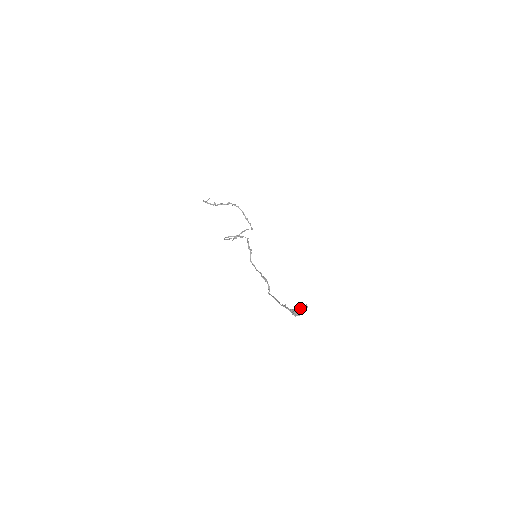
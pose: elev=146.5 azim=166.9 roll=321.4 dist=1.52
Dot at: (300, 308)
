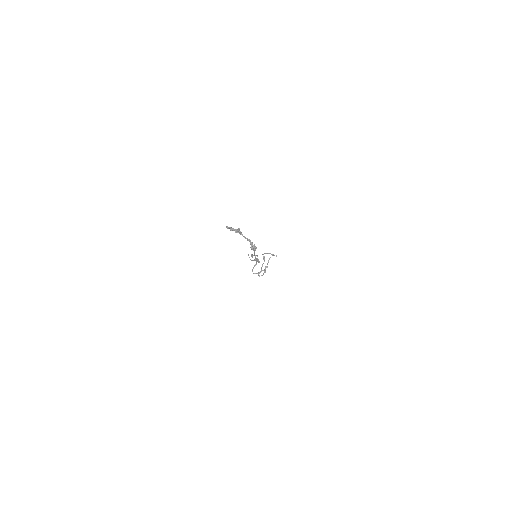
Dot at: (246, 238)
